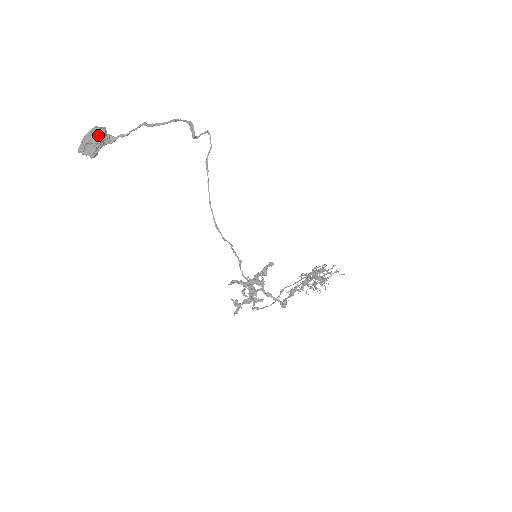
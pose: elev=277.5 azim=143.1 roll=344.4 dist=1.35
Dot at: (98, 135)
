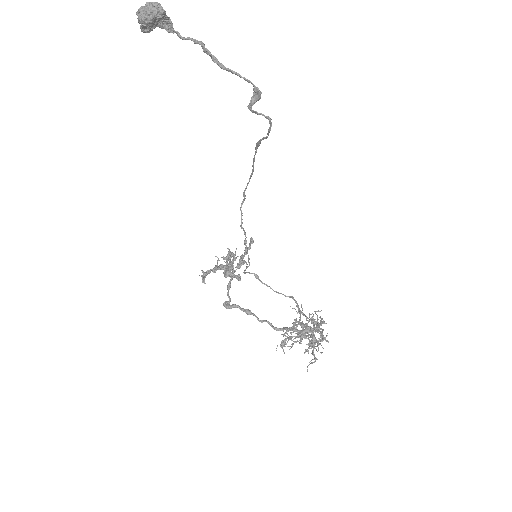
Dot at: (144, 16)
